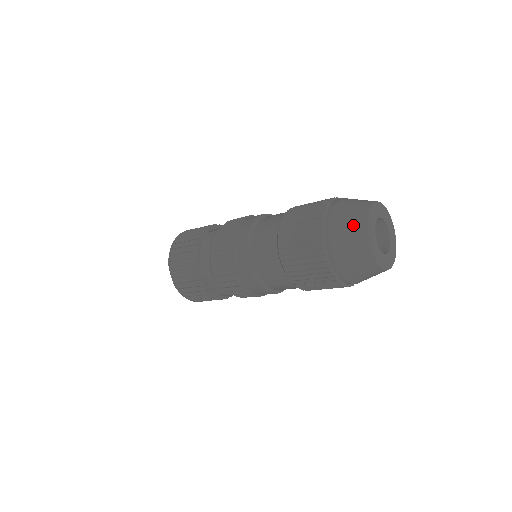
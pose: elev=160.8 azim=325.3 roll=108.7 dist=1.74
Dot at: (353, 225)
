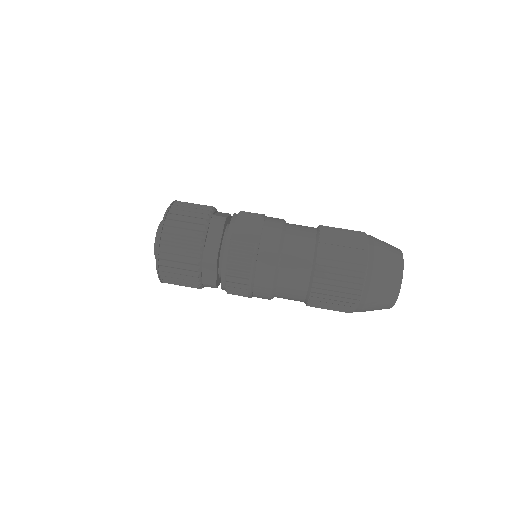
Dot at: (393, 266)
